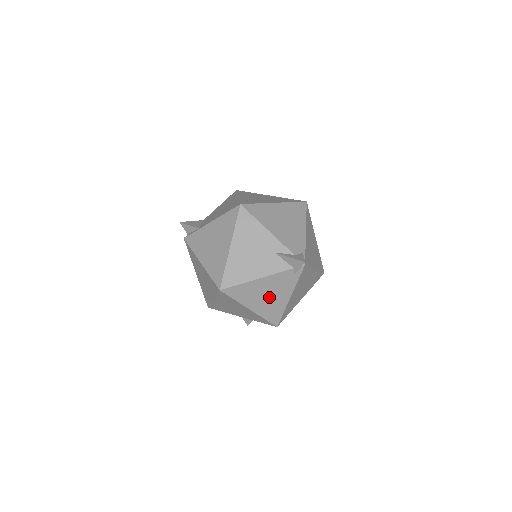
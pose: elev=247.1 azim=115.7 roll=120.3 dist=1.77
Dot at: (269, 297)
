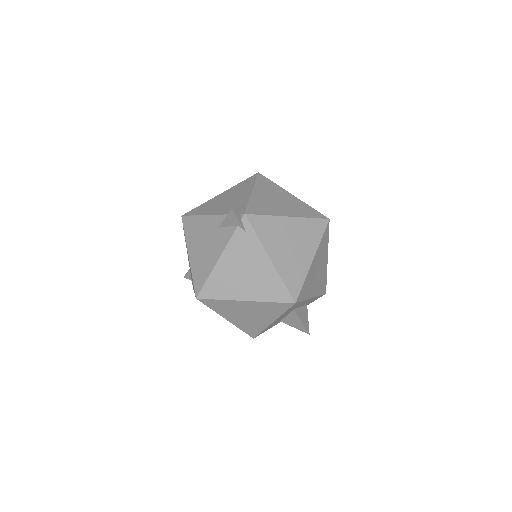
Dot at: (249, 274)
